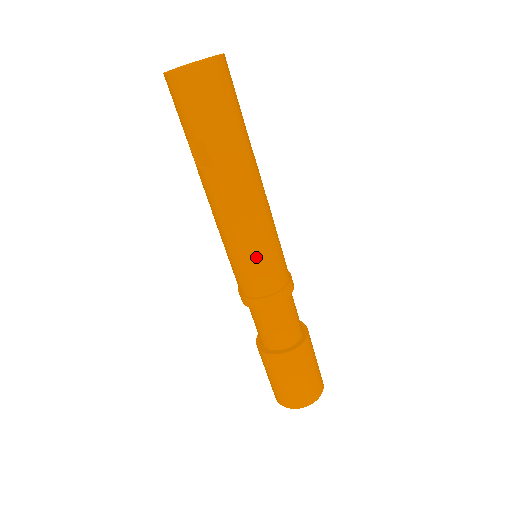
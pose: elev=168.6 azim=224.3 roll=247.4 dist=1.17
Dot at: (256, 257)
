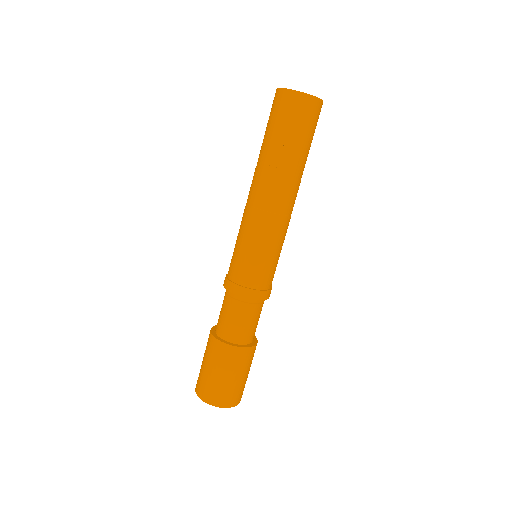
Dot at: (270, 253)
